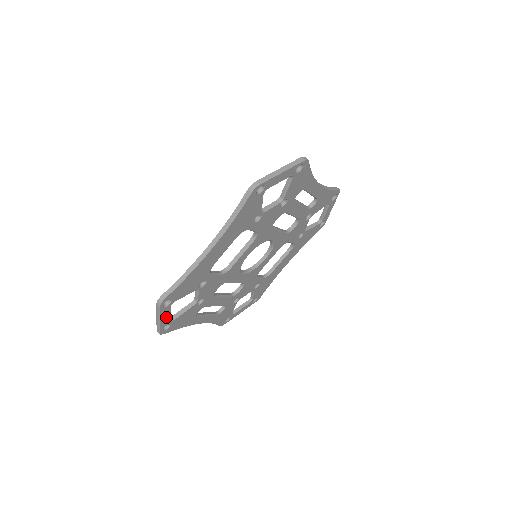
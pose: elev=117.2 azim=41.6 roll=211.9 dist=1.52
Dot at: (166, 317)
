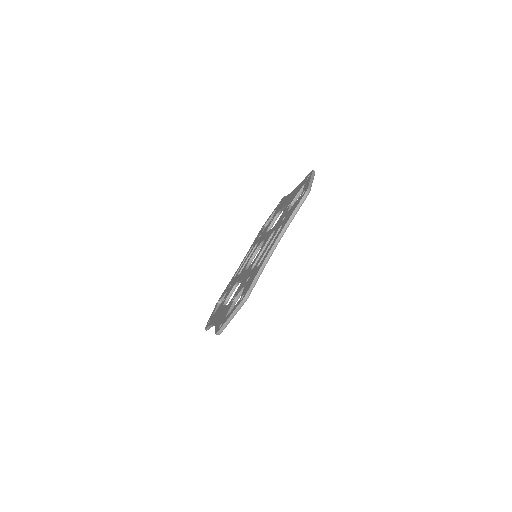
Dot at: occluded
